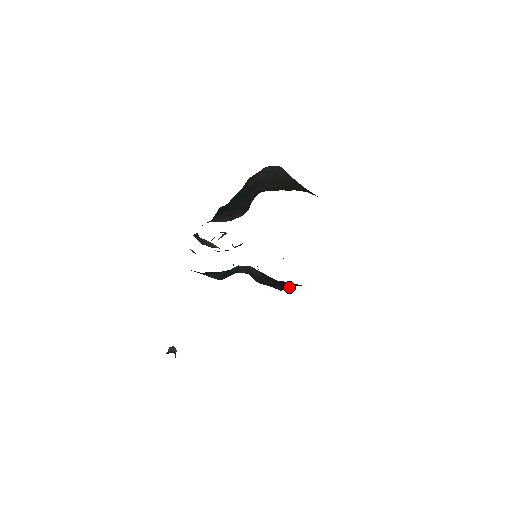
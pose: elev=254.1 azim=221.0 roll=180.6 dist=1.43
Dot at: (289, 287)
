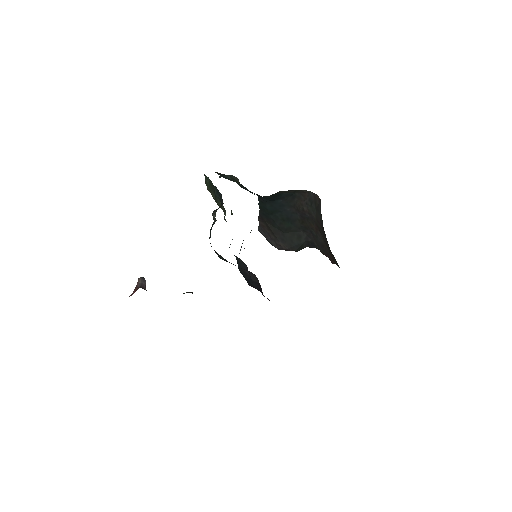
Dot at: occluded
